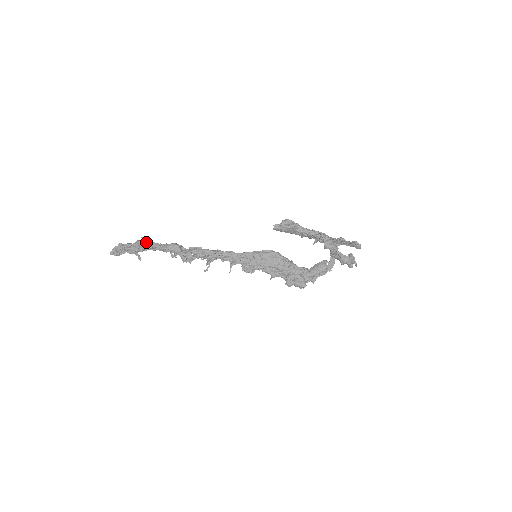
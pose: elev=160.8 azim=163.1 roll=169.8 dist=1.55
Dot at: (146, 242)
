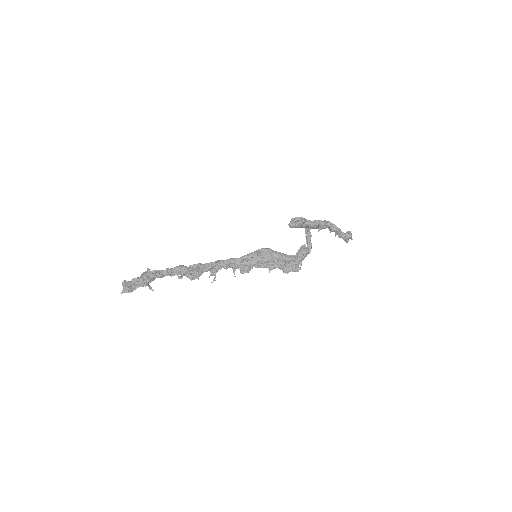
Dot at: (151, 272)
